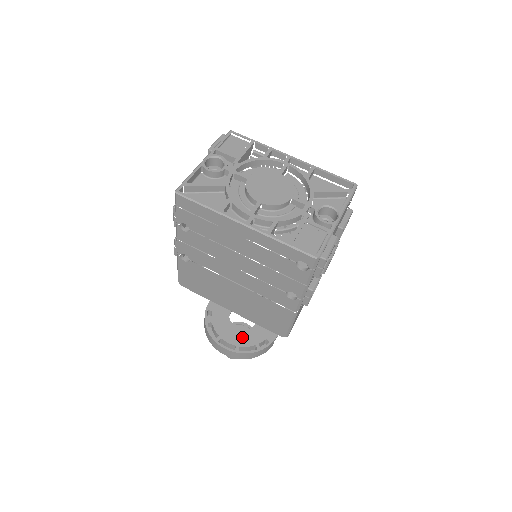
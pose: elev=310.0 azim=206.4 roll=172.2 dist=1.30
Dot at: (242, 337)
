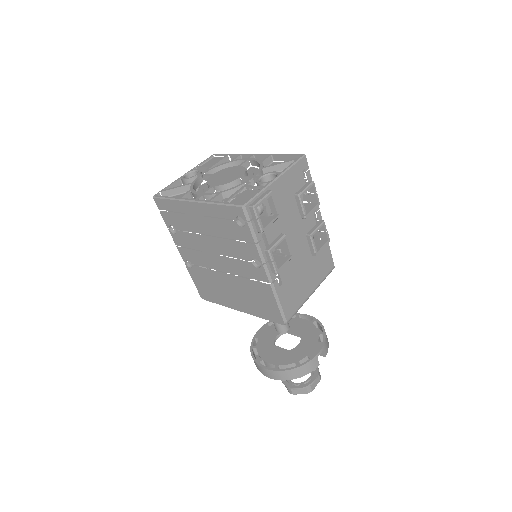
Dot at: (283, 357)
